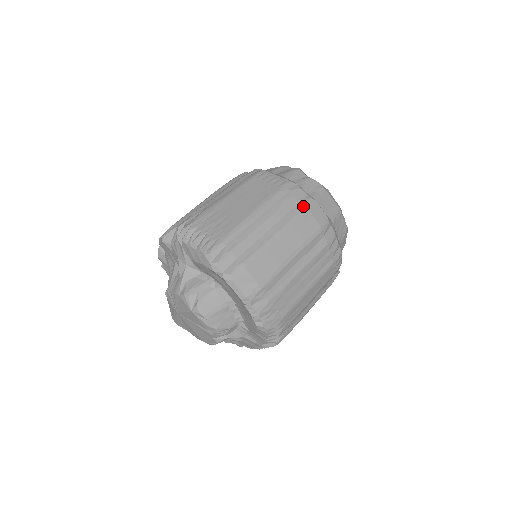
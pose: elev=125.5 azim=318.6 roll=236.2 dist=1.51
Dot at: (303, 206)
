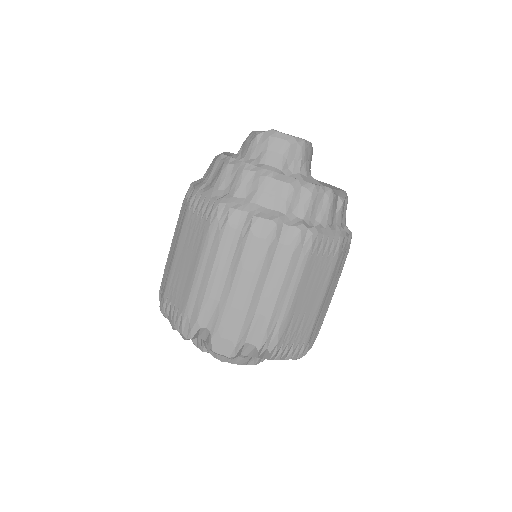
Dot at: (348, 252)
